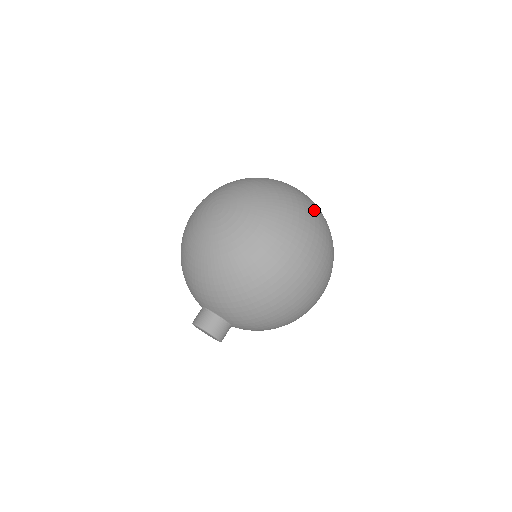
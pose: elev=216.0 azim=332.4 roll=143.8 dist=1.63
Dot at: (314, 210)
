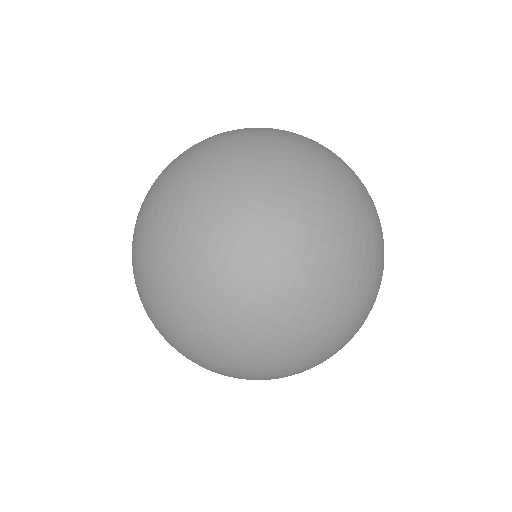
Dot at: (289, 266)
